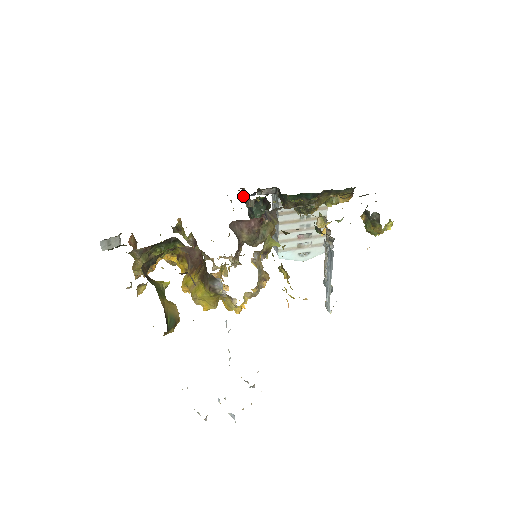
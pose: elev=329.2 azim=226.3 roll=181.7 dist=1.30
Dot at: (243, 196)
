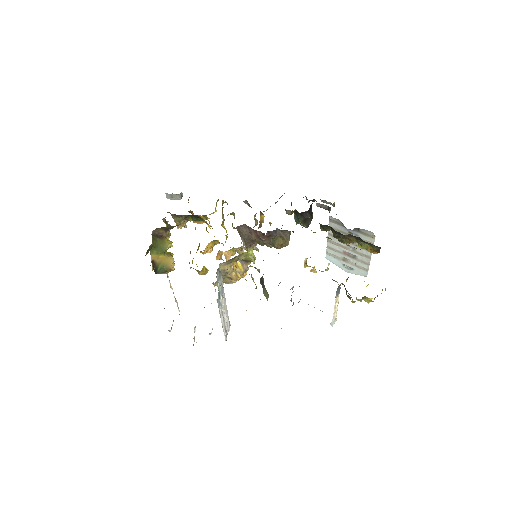
Dot at: occluded
